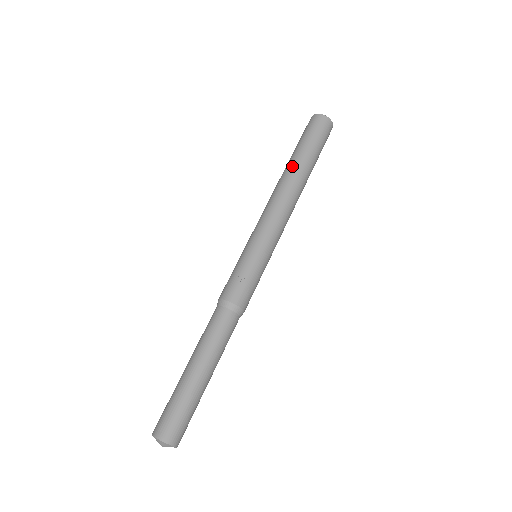
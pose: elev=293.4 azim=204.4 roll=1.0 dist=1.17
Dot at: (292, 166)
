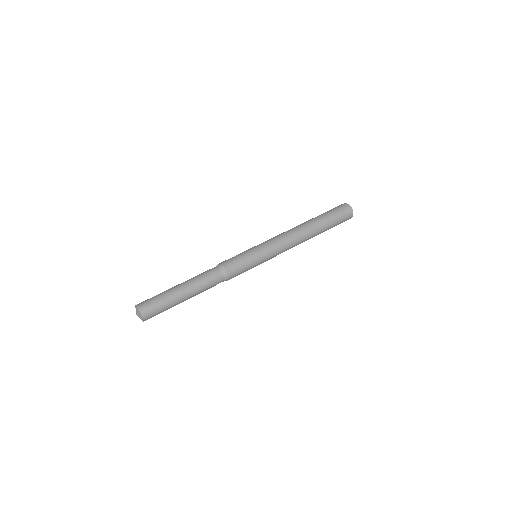
Dot at: occluded
